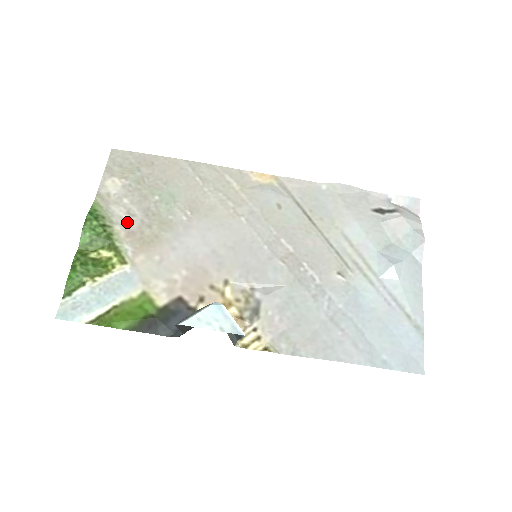
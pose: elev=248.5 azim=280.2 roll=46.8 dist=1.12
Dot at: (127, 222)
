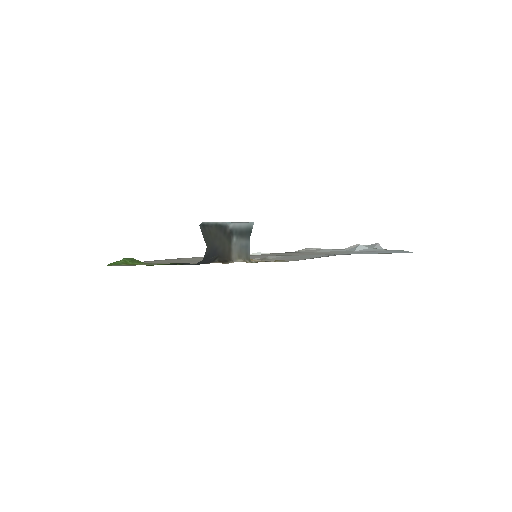
Dot at: occluded
